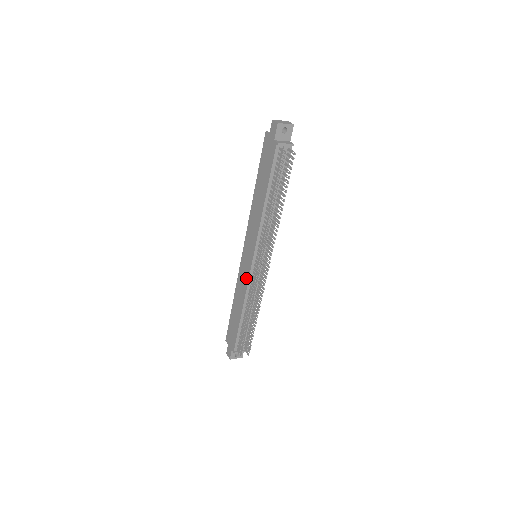
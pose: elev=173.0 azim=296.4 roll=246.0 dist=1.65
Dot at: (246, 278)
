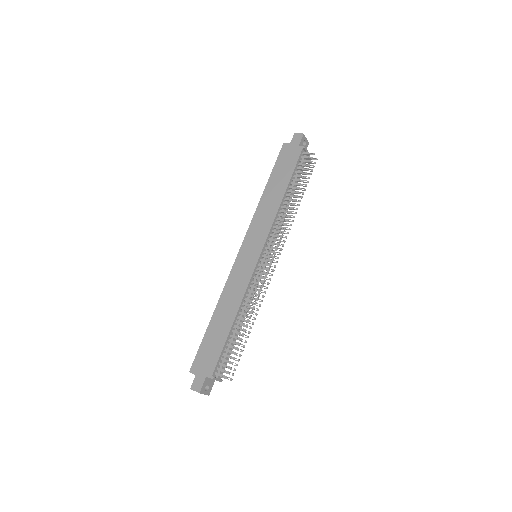
Dot at: (247, 276)
